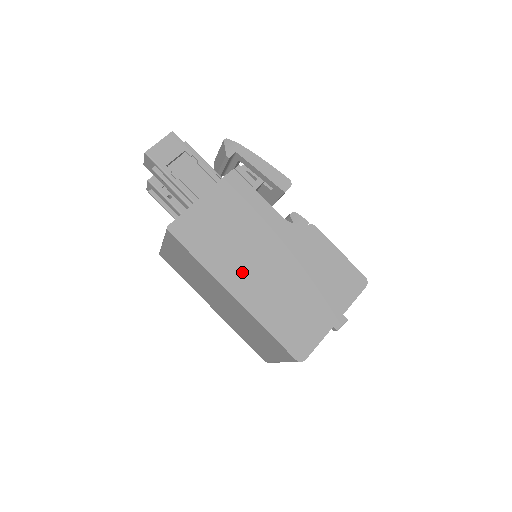
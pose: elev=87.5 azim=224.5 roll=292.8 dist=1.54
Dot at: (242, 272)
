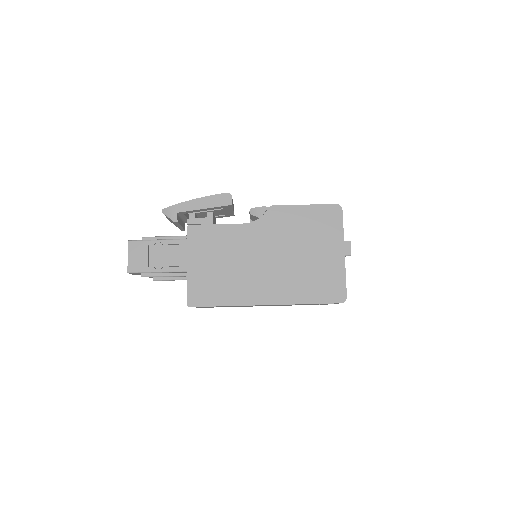
Dot at: (257, 285)
